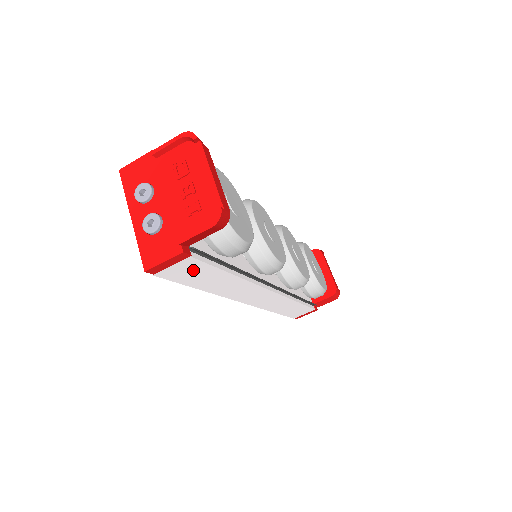
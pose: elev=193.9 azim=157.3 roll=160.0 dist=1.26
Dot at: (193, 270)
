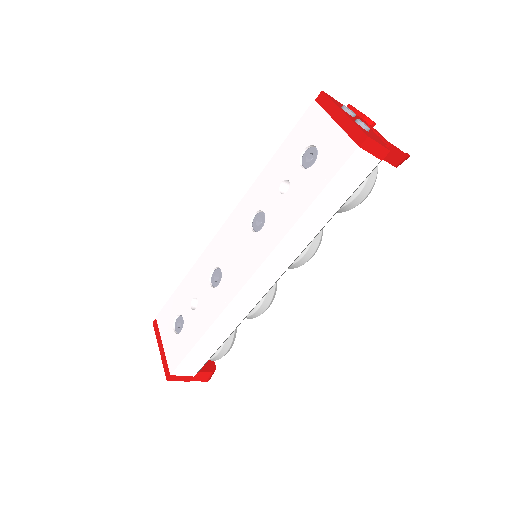
Dot at: (354, 177)
